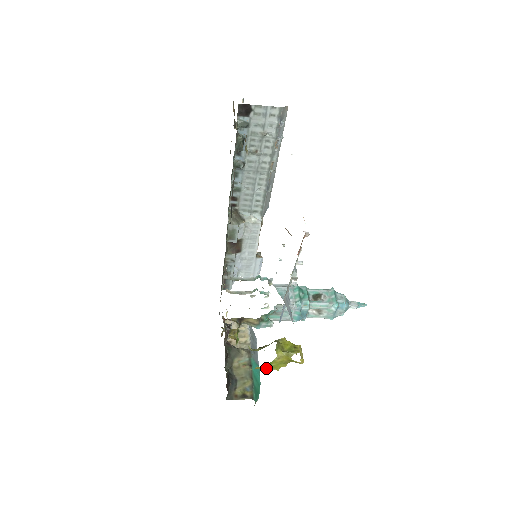
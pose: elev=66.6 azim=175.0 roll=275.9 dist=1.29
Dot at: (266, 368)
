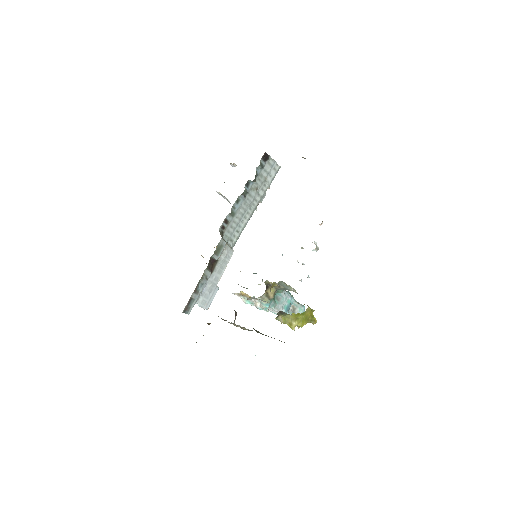
Dot at: (296, 322)
